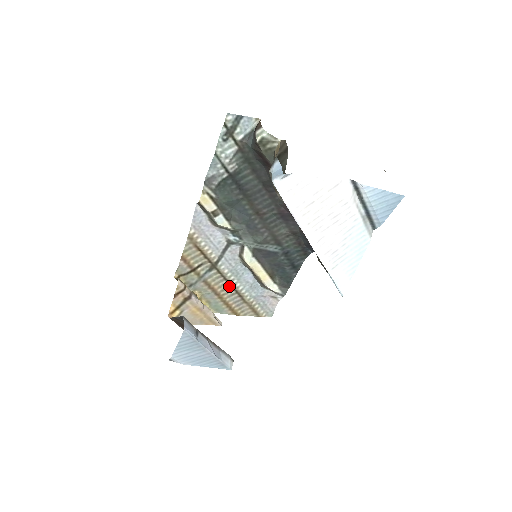
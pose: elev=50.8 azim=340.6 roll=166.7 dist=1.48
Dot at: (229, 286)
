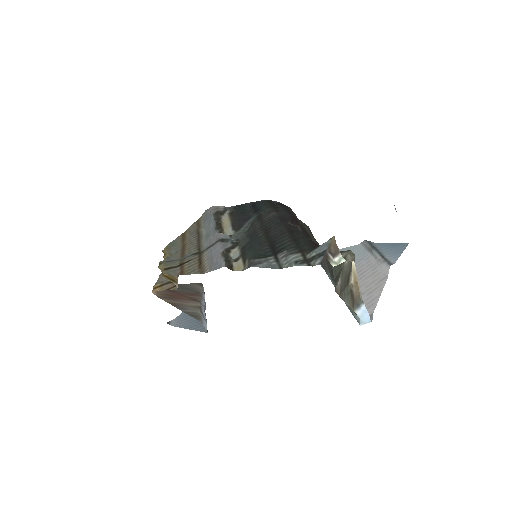
Dot at: (196, 241)
